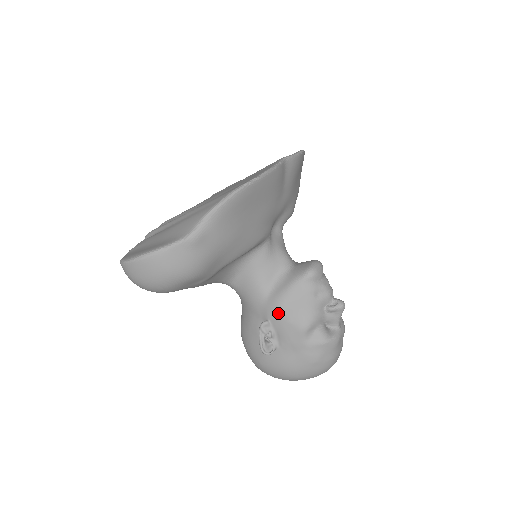
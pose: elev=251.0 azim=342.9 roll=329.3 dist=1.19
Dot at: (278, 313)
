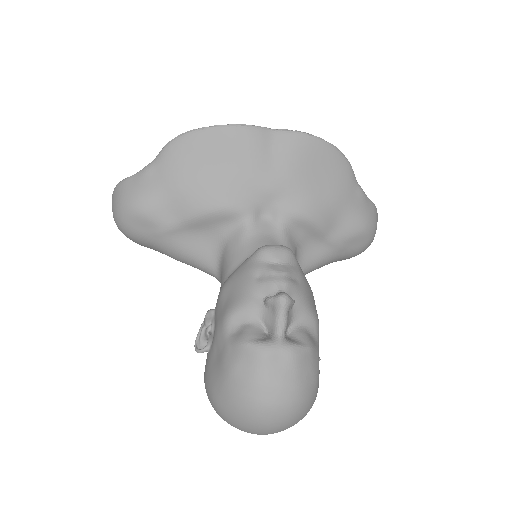
Dot at: (219, 296)
